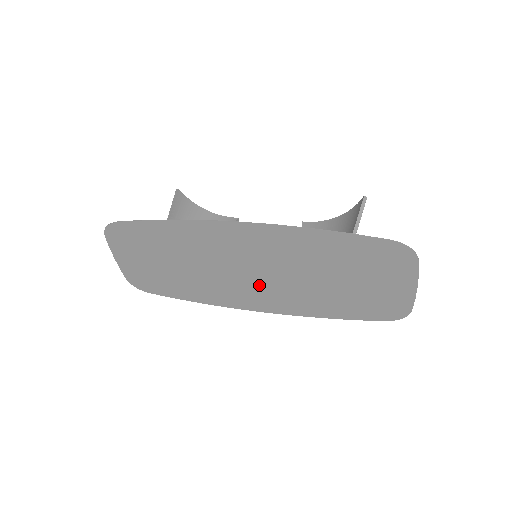
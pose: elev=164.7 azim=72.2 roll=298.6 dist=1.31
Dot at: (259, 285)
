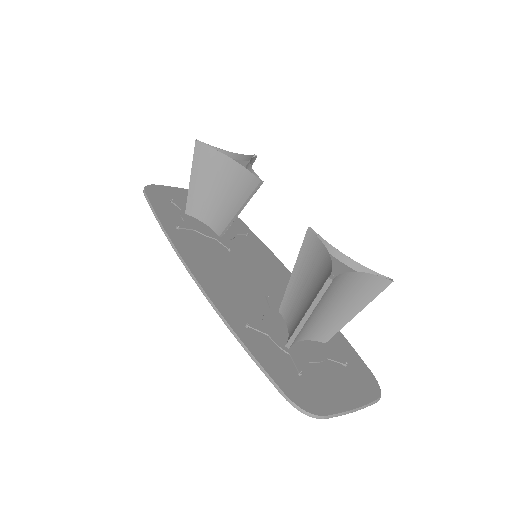
Dot at: (265, 279)
